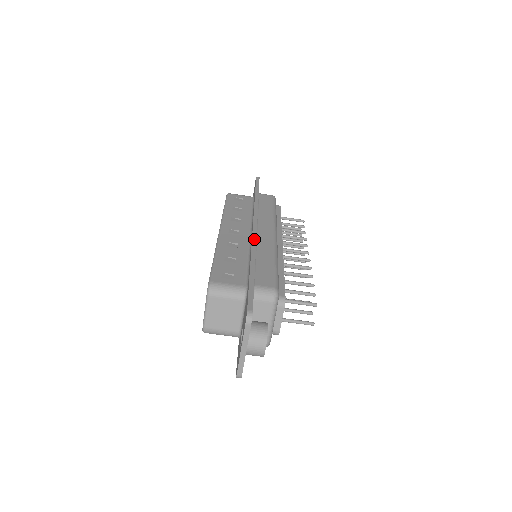
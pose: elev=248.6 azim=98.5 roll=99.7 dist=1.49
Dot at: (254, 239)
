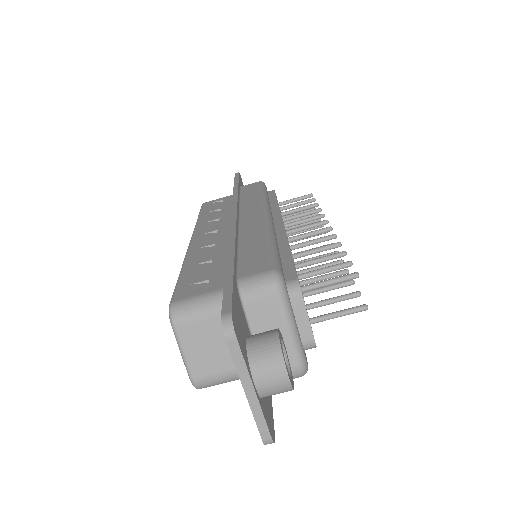
Dot at: (232, 226)
